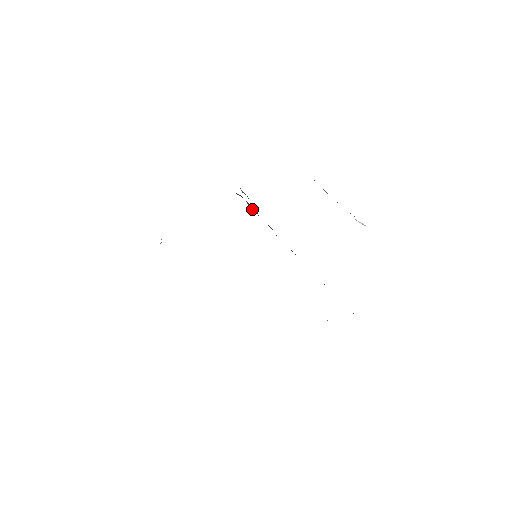
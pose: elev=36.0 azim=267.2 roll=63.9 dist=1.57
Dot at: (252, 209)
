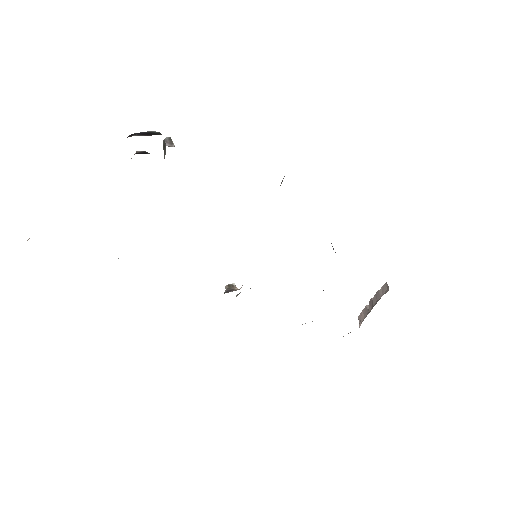
Dot at: occluded
